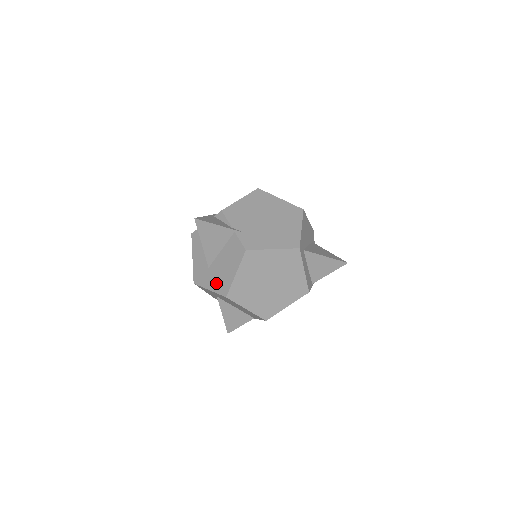
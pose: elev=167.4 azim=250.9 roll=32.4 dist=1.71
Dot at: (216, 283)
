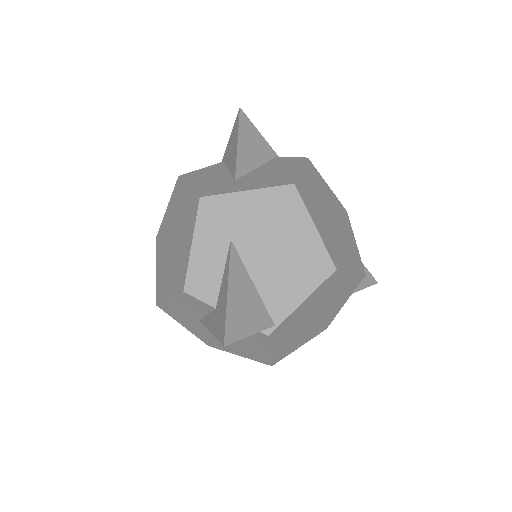
Dot at: (262, 182)
